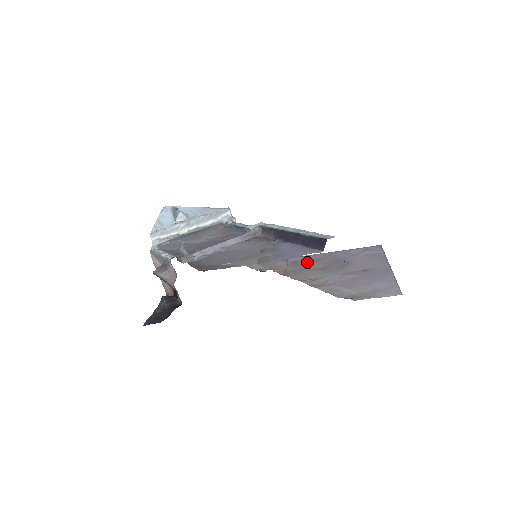
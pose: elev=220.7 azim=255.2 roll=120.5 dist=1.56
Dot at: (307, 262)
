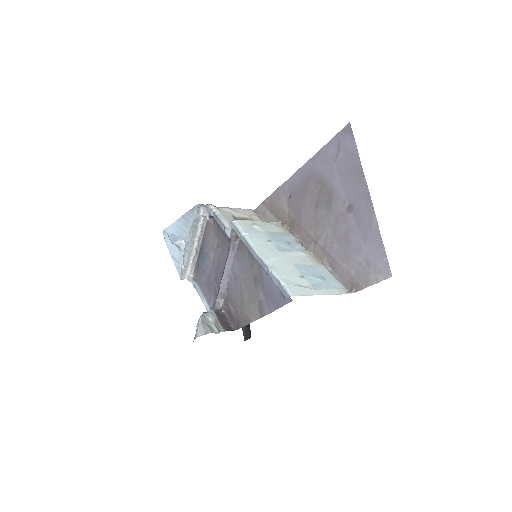
Dot at: (299, 195)
